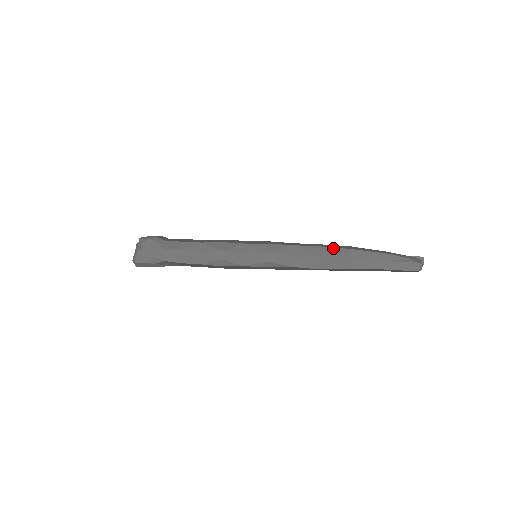
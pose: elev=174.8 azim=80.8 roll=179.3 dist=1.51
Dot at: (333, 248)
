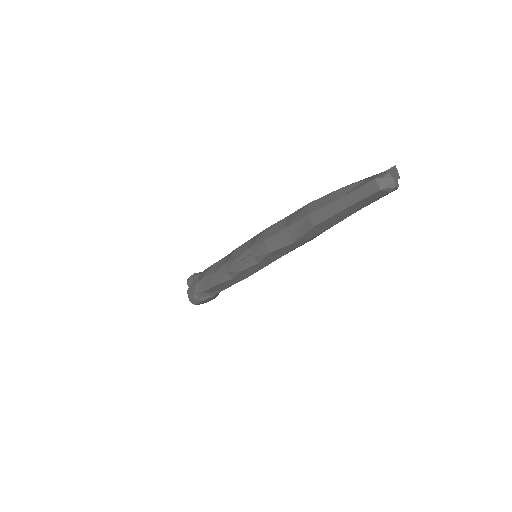
Dot at: (294, 212)
